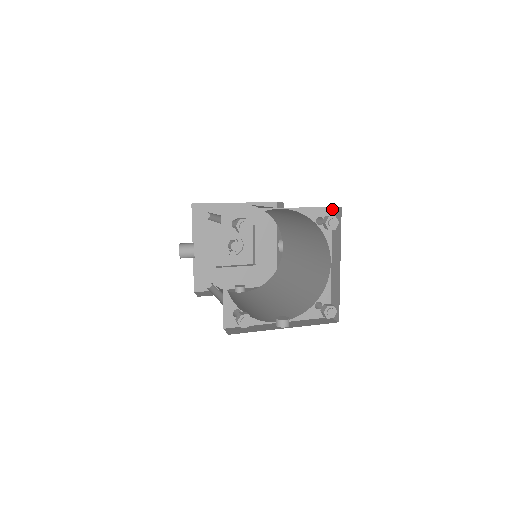
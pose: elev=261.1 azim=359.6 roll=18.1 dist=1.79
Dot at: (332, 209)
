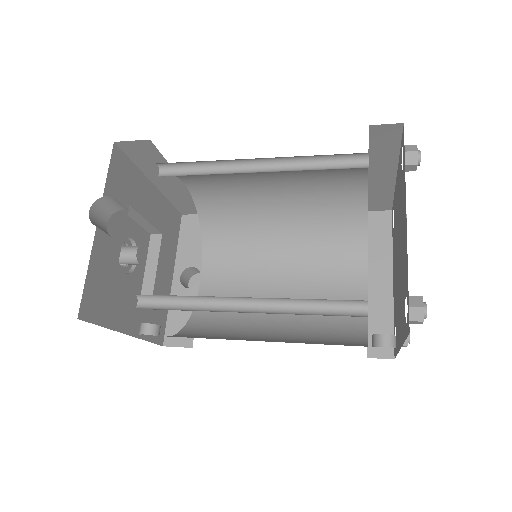
Dot at: occluded
